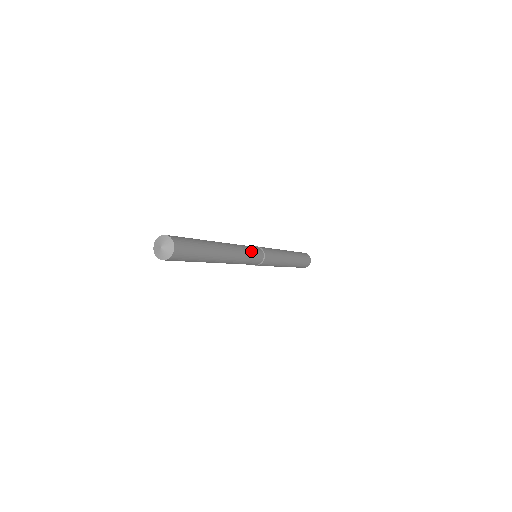
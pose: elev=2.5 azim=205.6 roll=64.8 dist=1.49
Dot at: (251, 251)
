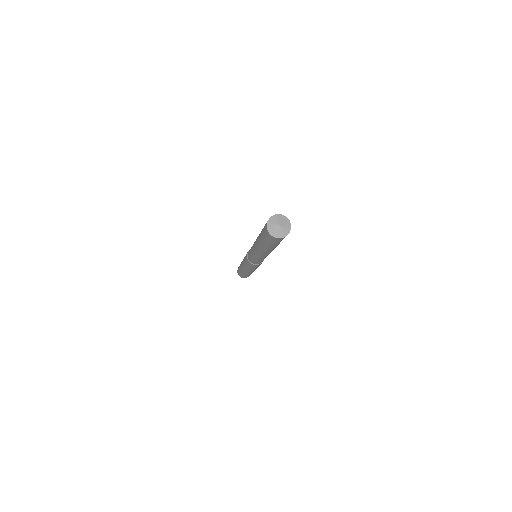
Dot at: occluded
